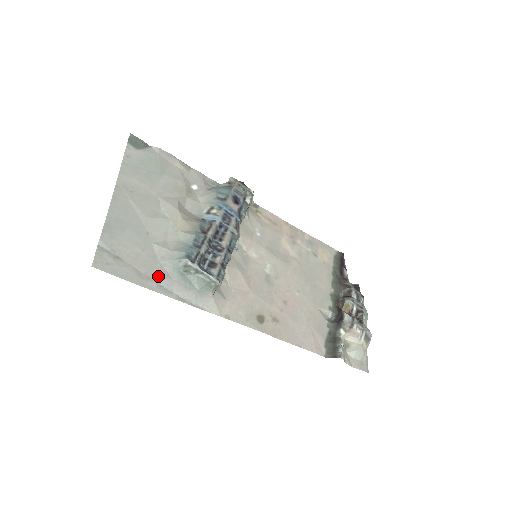
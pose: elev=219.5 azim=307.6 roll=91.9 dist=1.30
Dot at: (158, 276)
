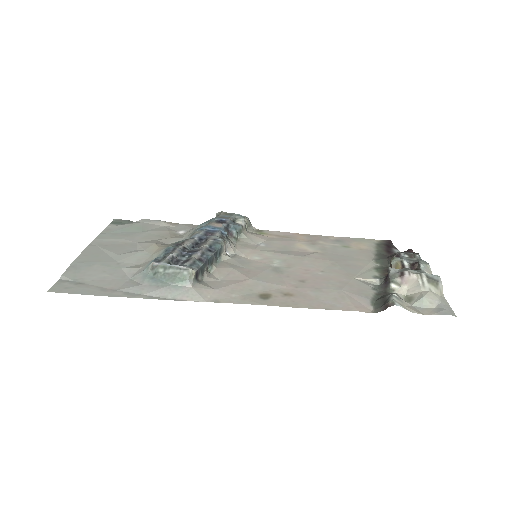
Dot at: (126, 287)
